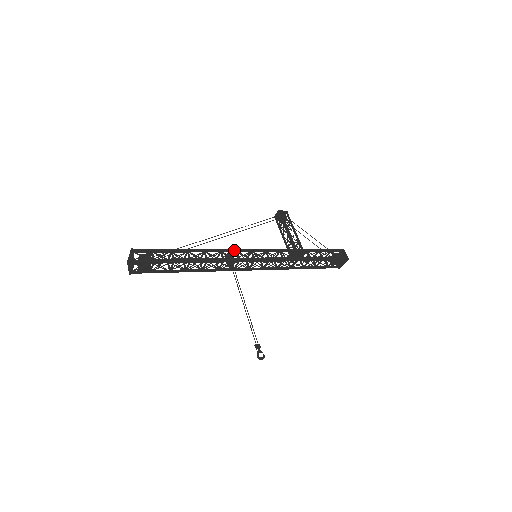
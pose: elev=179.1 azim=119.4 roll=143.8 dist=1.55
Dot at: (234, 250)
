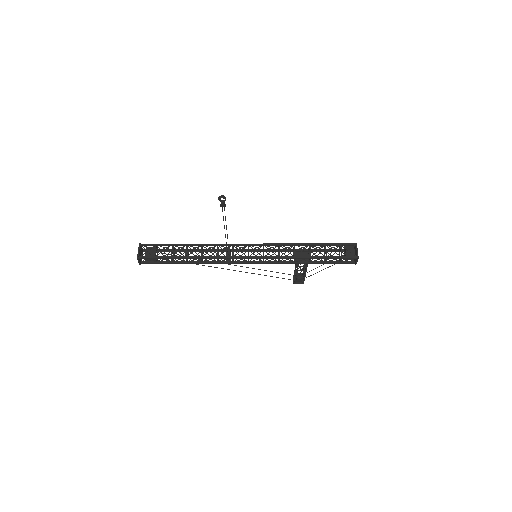
Dot at: (230, 249)
